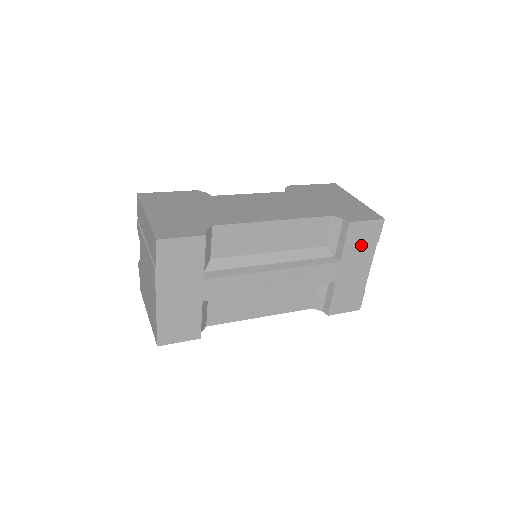
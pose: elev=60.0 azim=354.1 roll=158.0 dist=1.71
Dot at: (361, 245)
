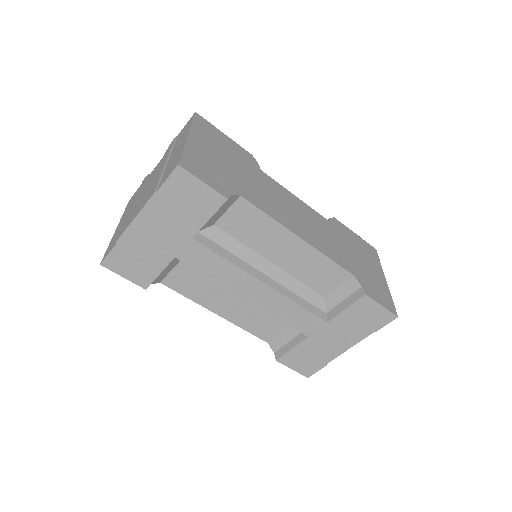
Dot at: (358, 323)
